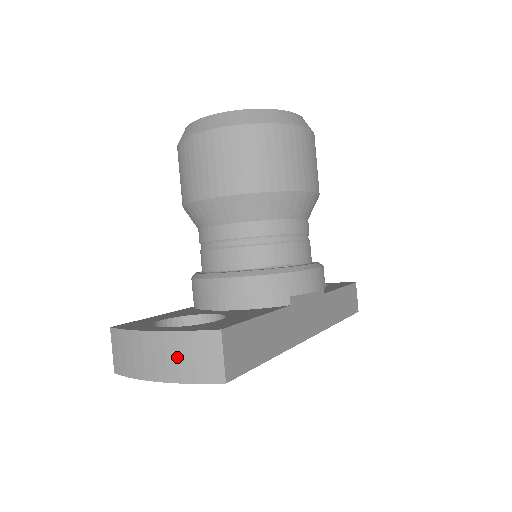
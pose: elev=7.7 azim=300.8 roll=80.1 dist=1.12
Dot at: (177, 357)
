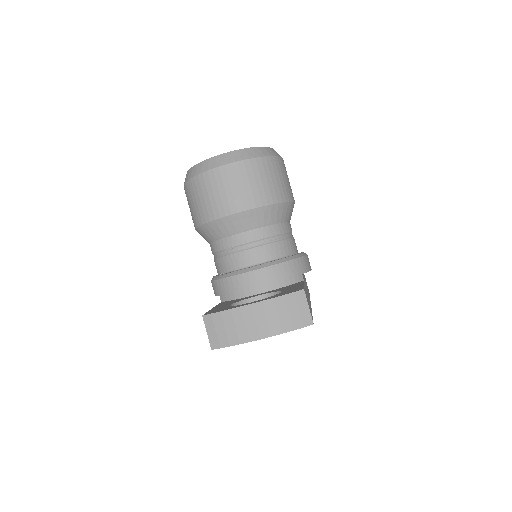
Dot at: (276, 316)
